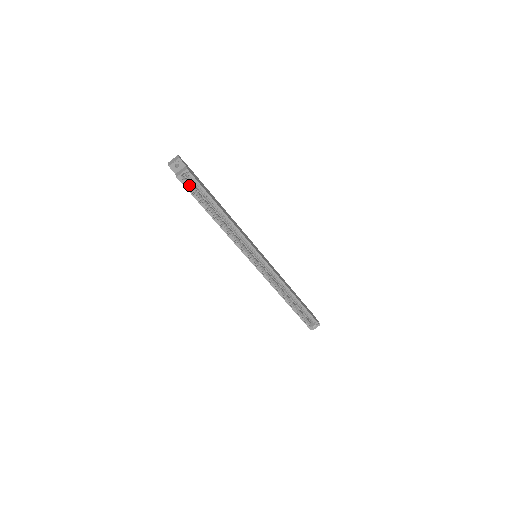
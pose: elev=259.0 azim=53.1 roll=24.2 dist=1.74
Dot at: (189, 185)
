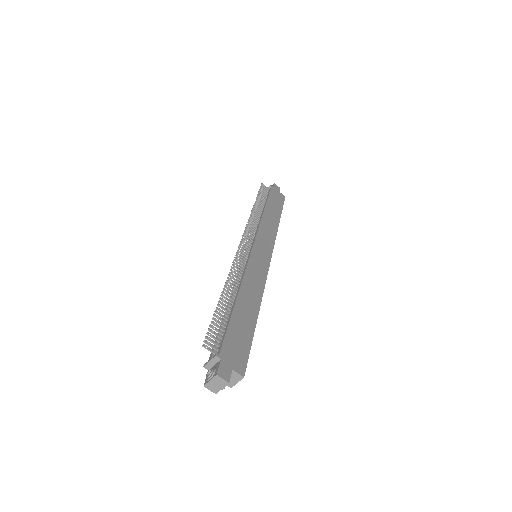
Dot at: occluded
